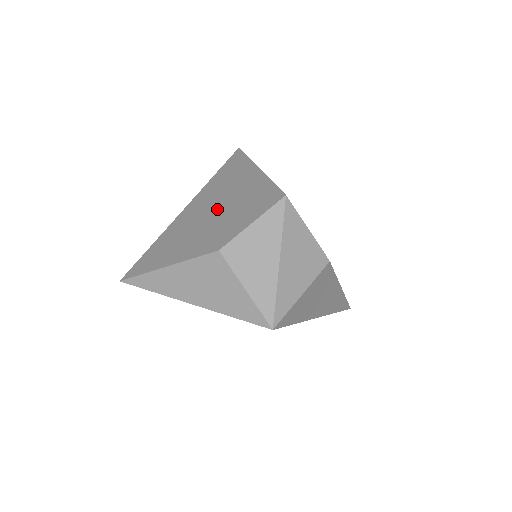
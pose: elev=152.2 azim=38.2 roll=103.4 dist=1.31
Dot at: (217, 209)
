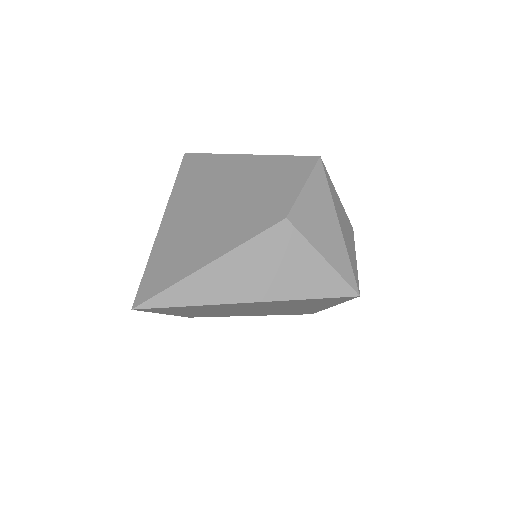
Dot at: (228, 196)
